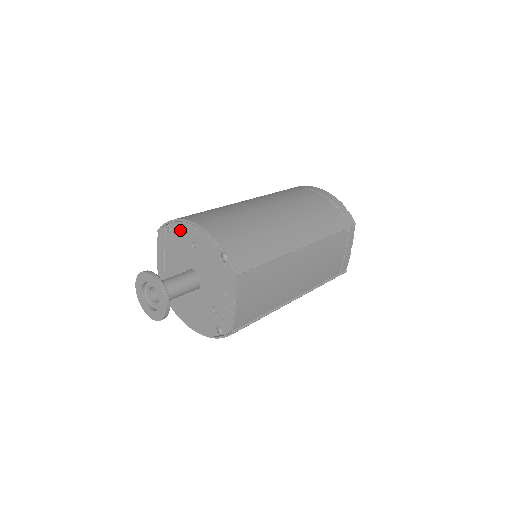
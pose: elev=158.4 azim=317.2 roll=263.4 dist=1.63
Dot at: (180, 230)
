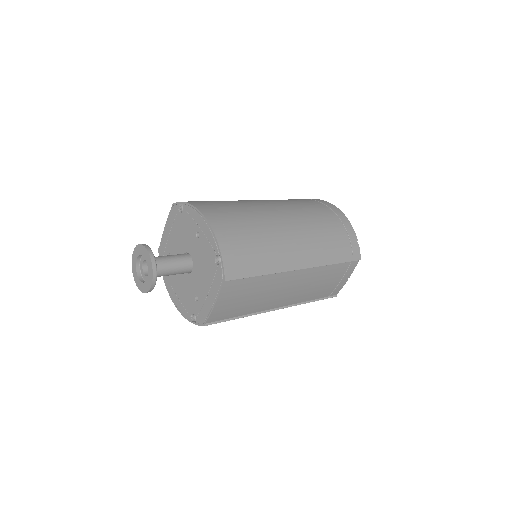
Dot at: (191, 215)
